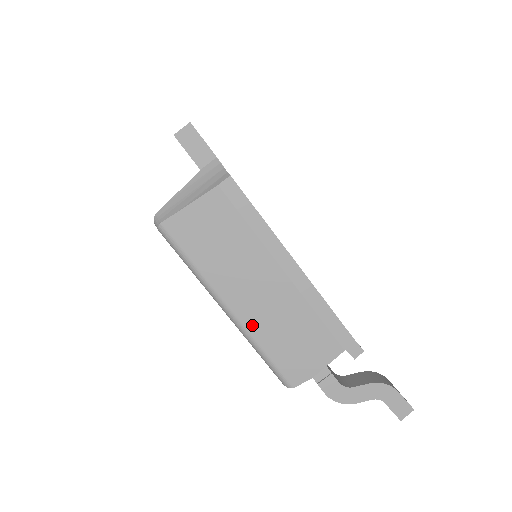
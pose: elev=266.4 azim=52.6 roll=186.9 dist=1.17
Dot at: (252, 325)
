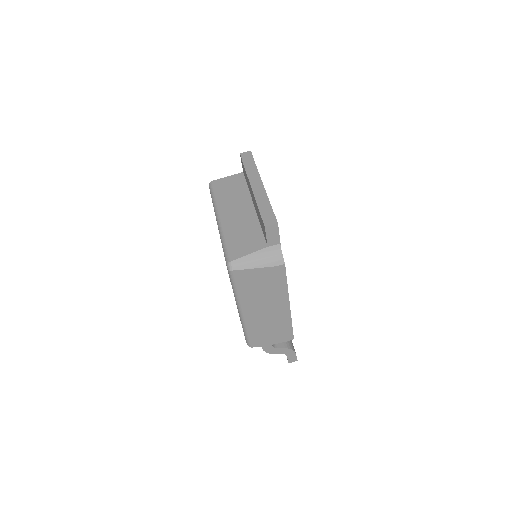
Dot at: (250, 322)
